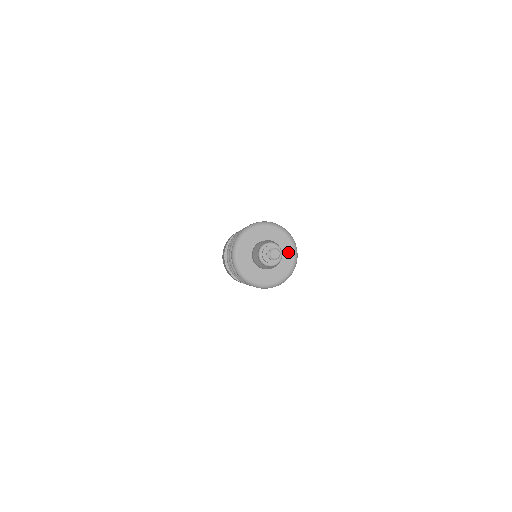
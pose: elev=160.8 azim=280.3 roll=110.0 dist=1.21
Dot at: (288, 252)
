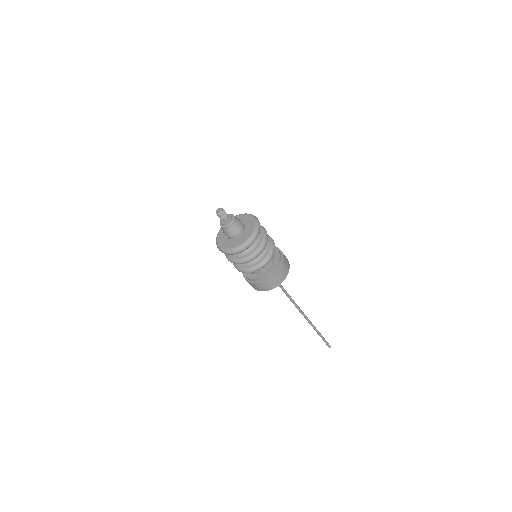
Dot at: (248, 234)
